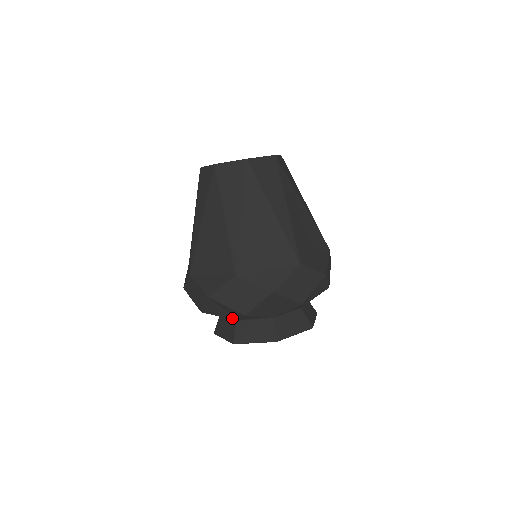
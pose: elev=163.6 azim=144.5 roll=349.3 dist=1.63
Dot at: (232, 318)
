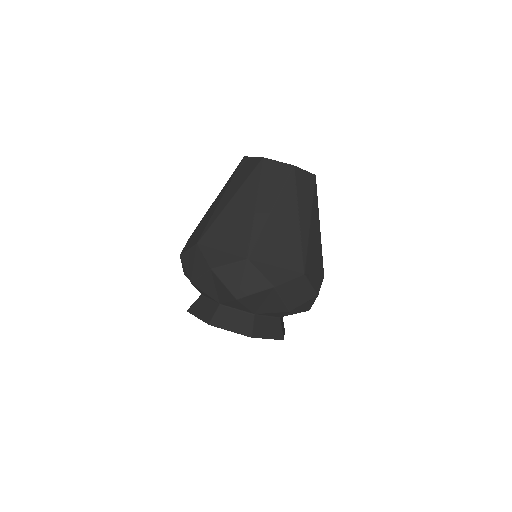
Dot at: (254, 311)
